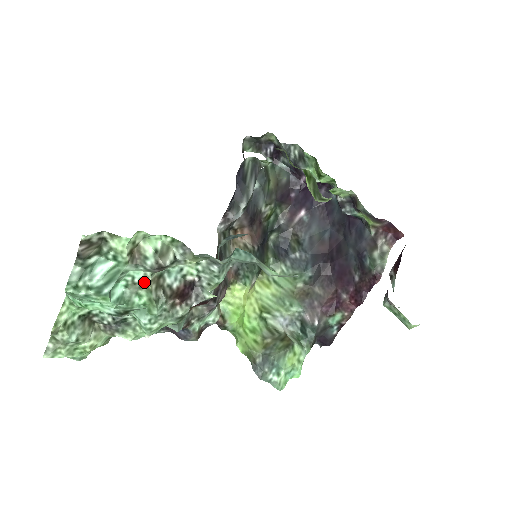
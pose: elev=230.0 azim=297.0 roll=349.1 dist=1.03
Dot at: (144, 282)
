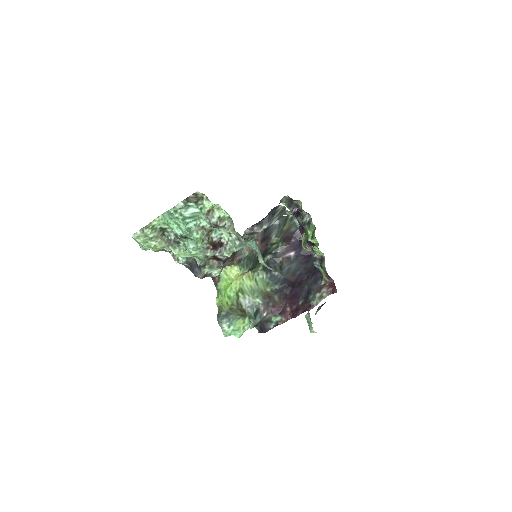
Dot at: (203, 228)
